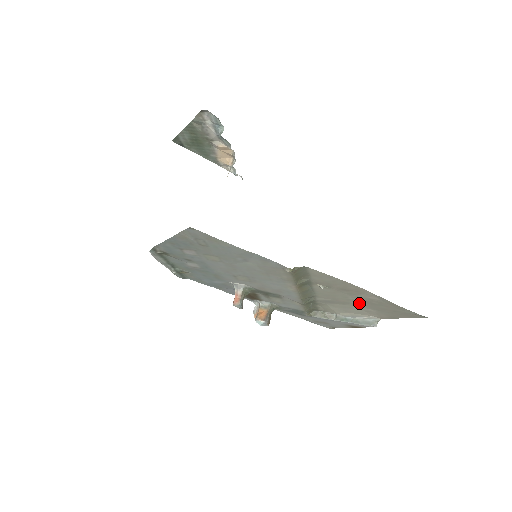
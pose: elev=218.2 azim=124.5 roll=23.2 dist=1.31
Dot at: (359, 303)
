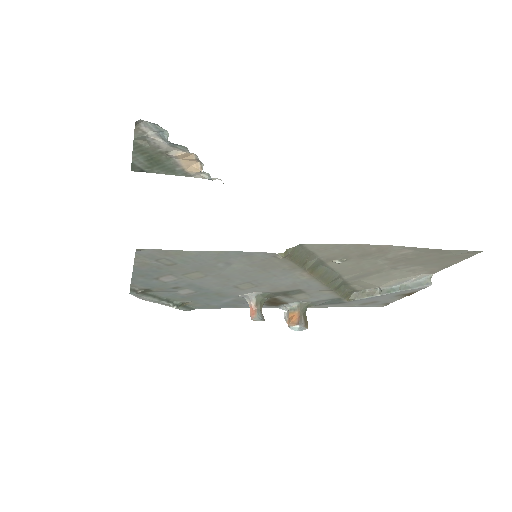
Dot at: (395, 265)
